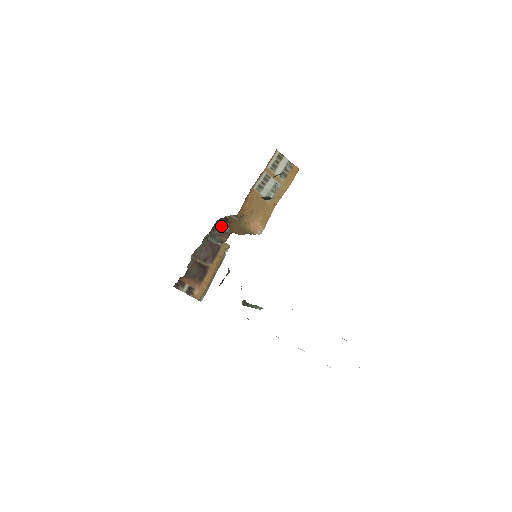
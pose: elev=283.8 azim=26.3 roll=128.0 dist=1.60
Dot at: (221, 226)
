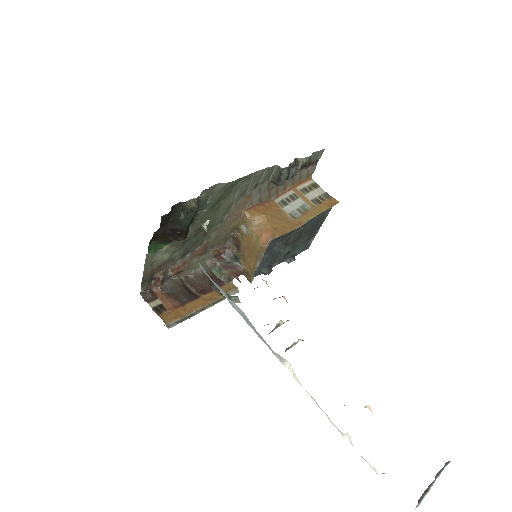
Dot at: (232, 256)
